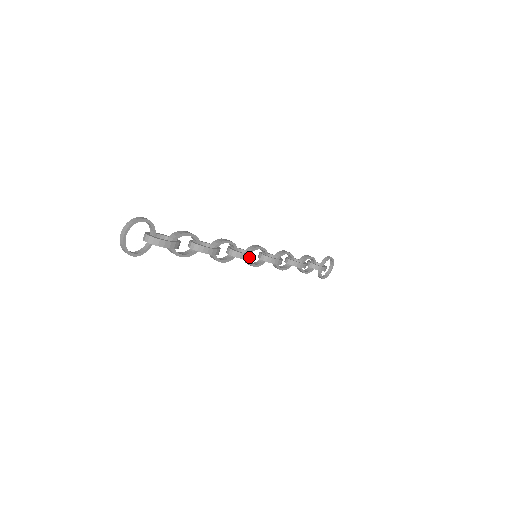
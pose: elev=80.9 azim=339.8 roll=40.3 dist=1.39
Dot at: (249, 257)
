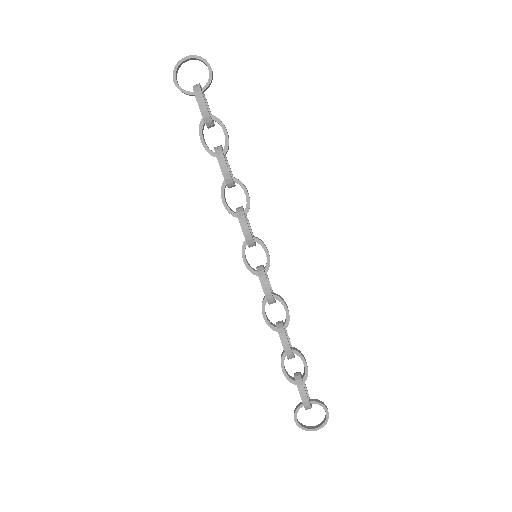
Dot at: (246, 230)
